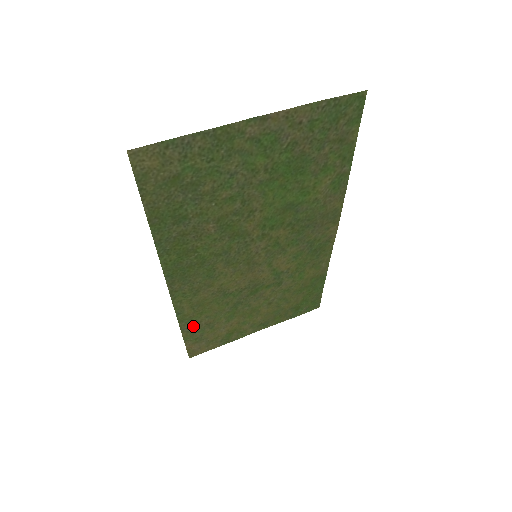
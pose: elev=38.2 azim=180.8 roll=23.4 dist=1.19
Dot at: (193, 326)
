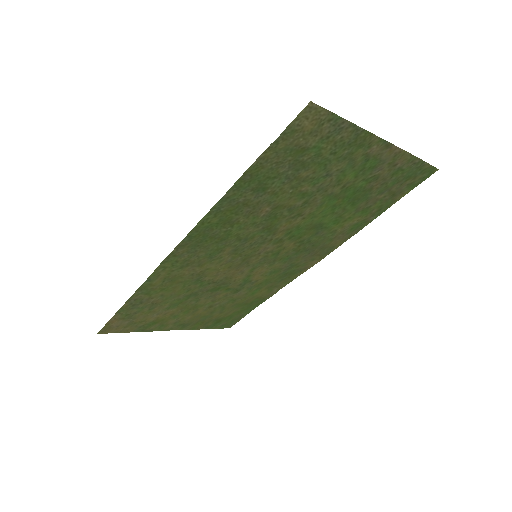
Dot at: (141, 299)
